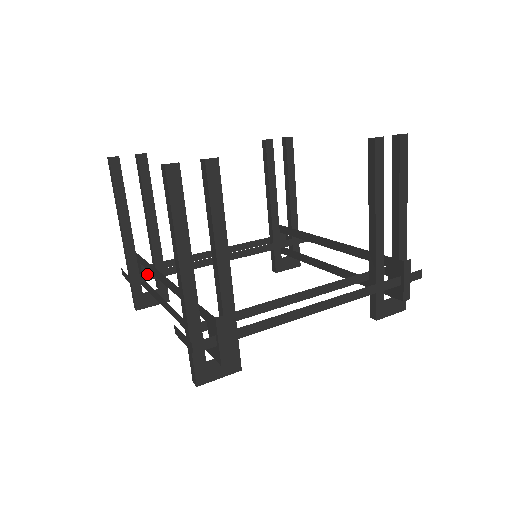
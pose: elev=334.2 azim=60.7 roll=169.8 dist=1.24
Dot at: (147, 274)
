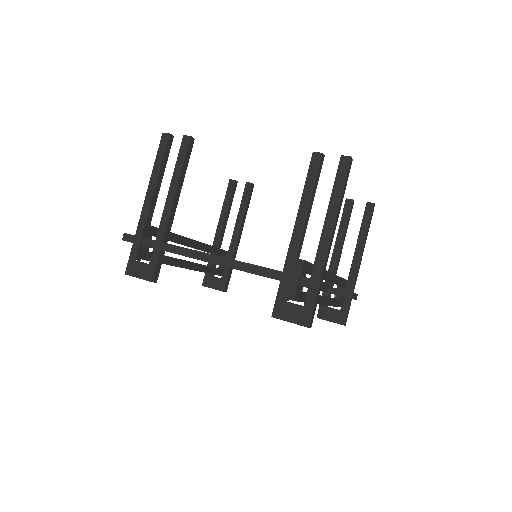
Dot at: occluded
